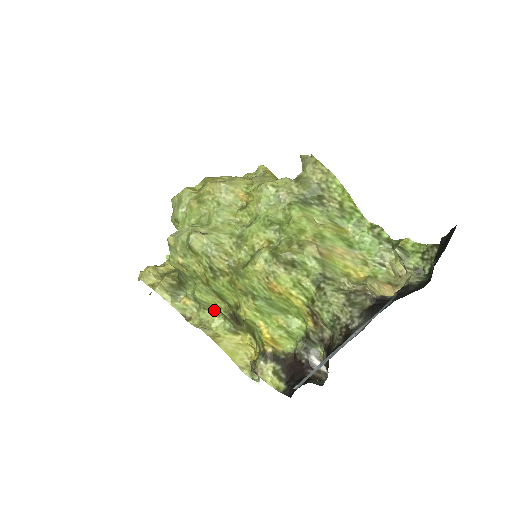
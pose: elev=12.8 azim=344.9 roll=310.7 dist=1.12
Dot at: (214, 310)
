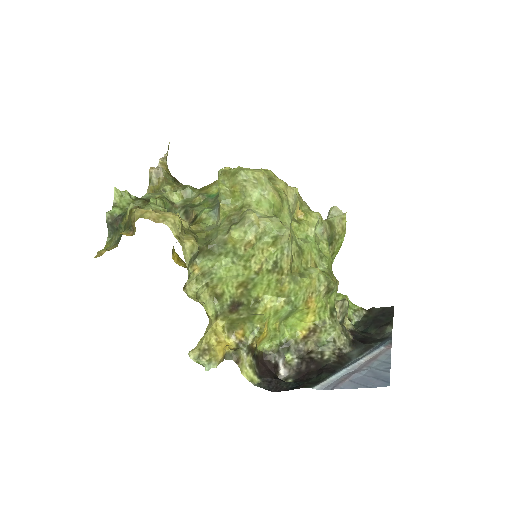
Dot at: (211, 289)
